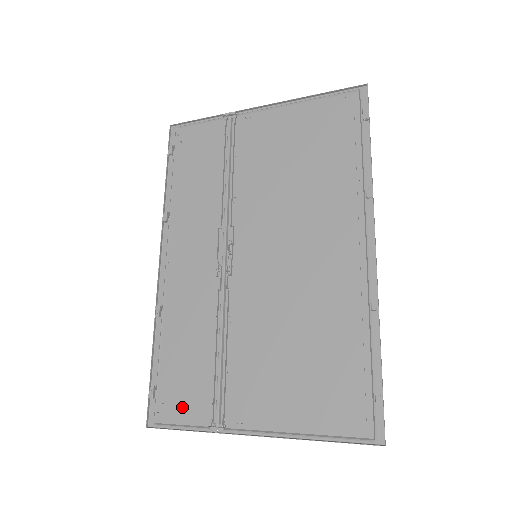
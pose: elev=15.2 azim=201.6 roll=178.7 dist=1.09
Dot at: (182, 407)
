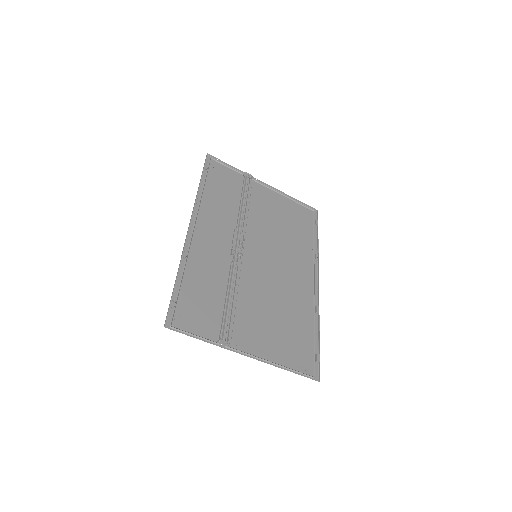
Dot at: (195, 322)
